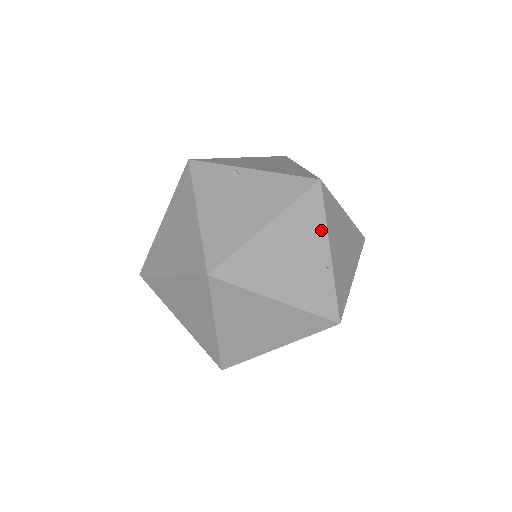
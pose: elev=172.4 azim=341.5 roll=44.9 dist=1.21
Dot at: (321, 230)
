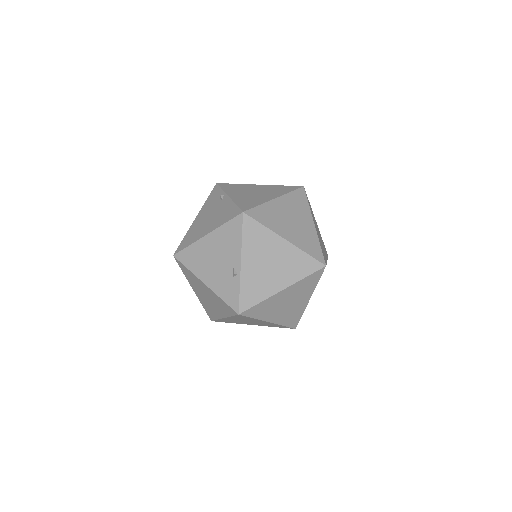
Dot at: (237, 247)
